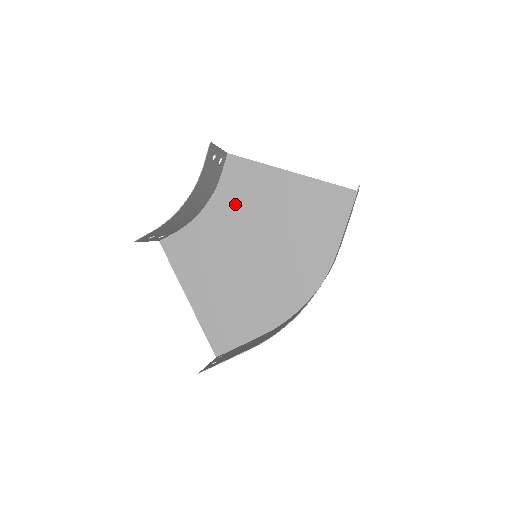
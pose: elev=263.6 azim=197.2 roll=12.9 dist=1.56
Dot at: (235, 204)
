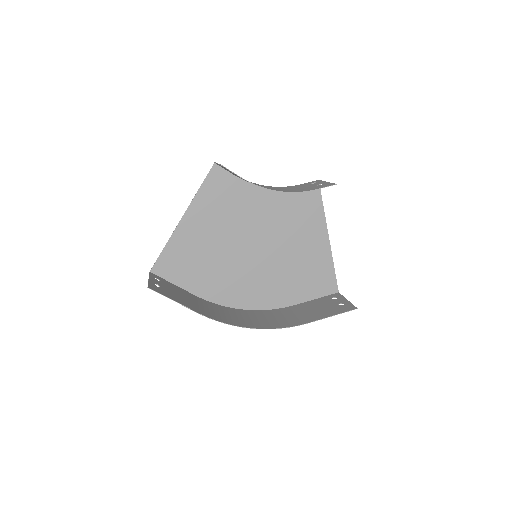
Dot at: (283, 211)
